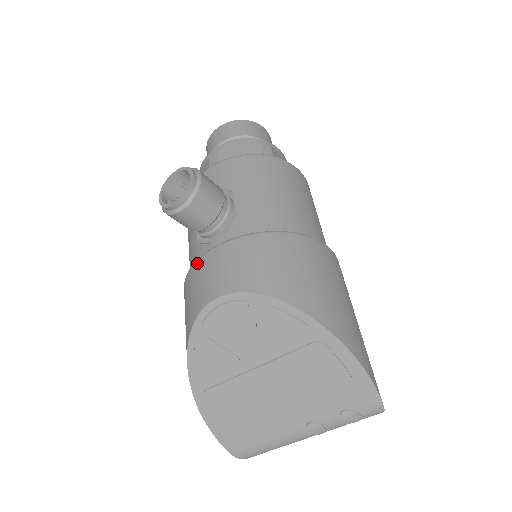
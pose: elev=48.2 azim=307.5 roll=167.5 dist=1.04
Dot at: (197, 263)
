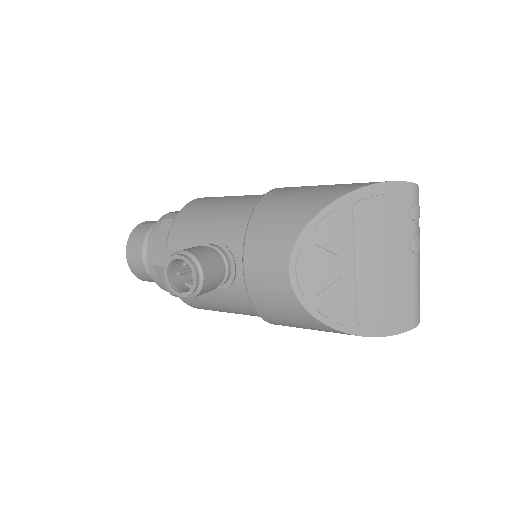
Dot at: (249, 288)
